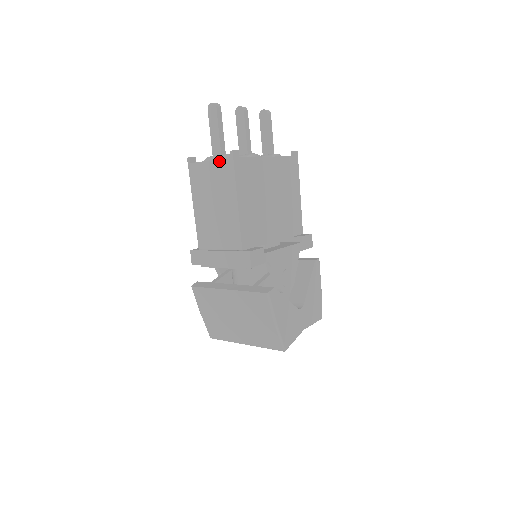
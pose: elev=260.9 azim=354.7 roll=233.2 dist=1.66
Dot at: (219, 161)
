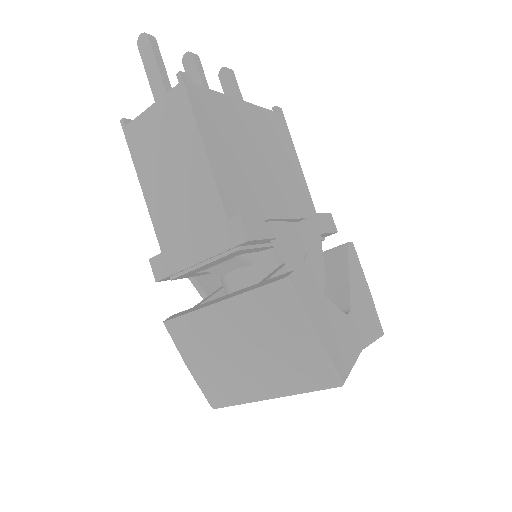
Dot at: (164, 98)
